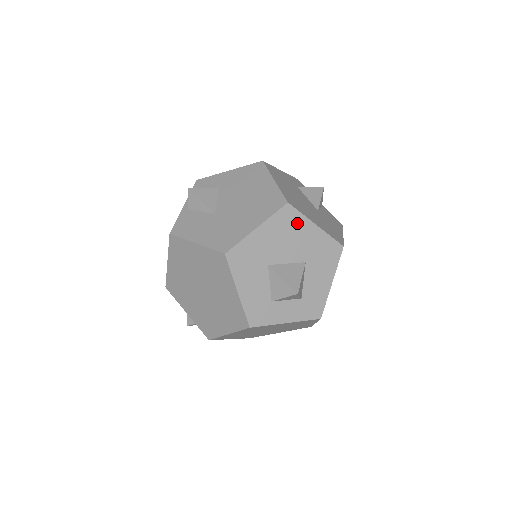
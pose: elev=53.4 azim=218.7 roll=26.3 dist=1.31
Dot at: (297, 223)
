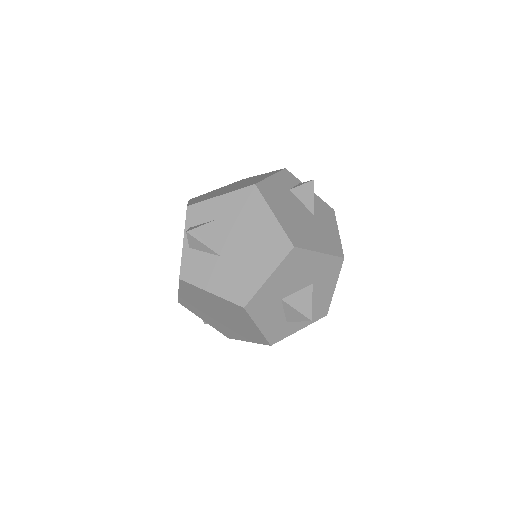
Dot at: (303, 259)
